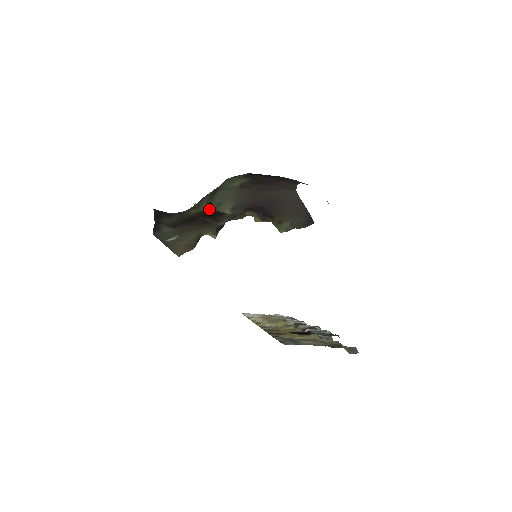
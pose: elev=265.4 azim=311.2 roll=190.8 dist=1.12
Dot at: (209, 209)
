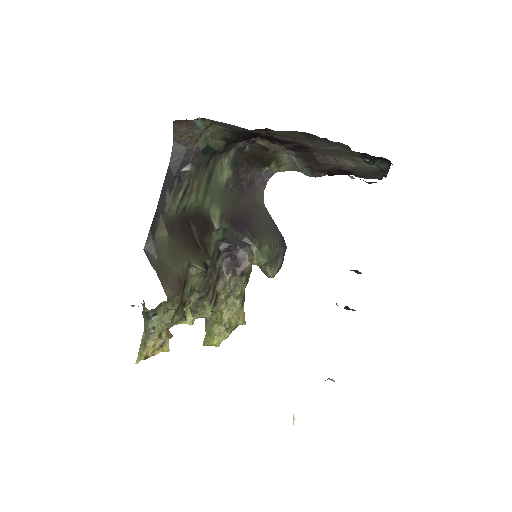
Dot at: (203, 207)
